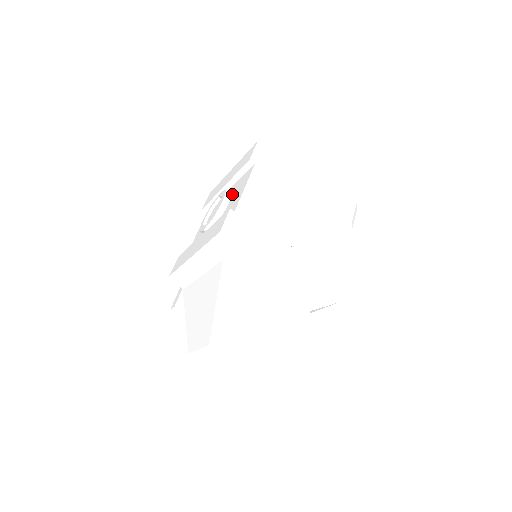
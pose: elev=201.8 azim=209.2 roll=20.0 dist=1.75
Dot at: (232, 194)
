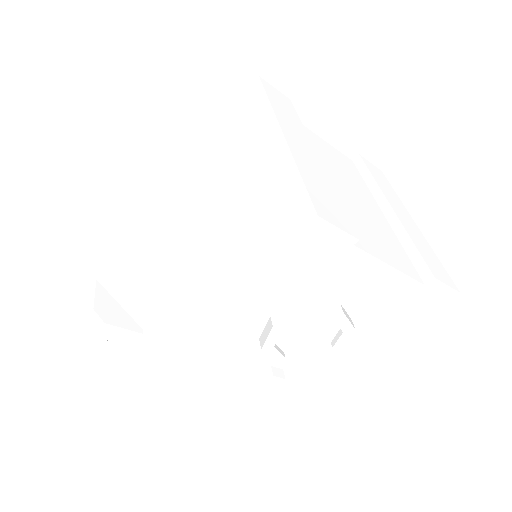
Dot at: occluded
